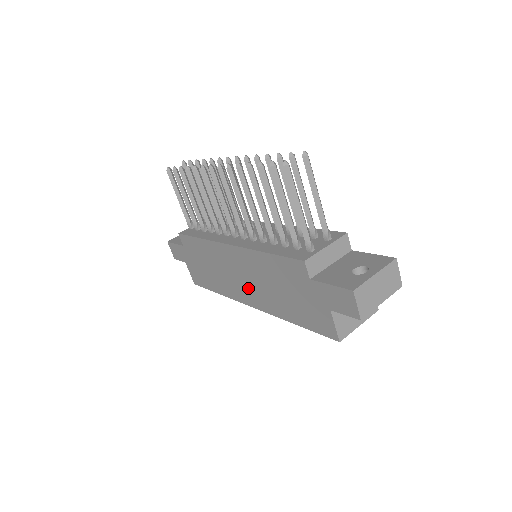
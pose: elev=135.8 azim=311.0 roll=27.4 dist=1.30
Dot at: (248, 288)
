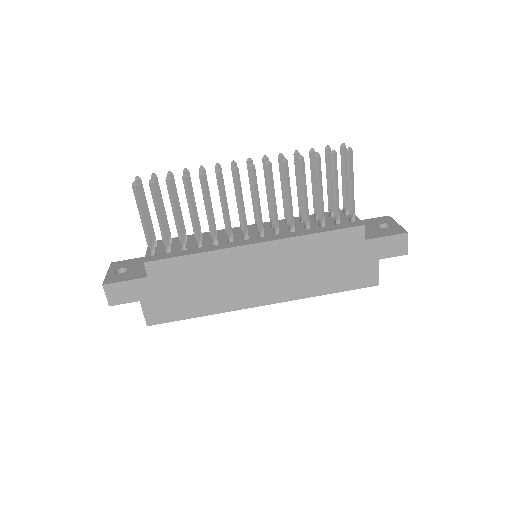
Dot at: (269, 284)
